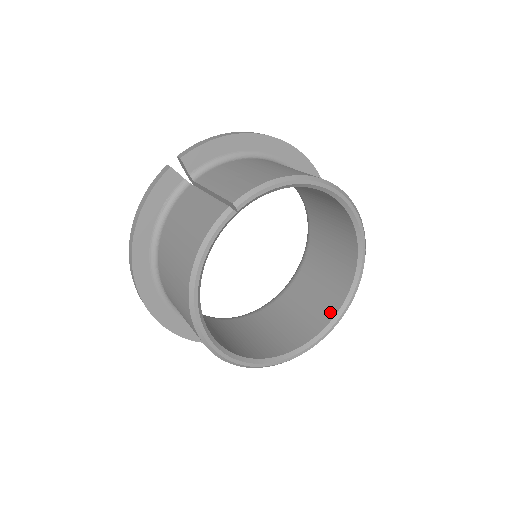
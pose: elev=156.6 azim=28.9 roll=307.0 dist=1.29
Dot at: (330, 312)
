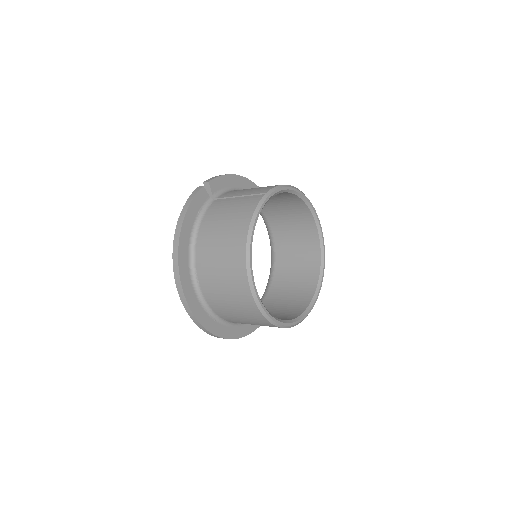
Dot at: (308, 296)
